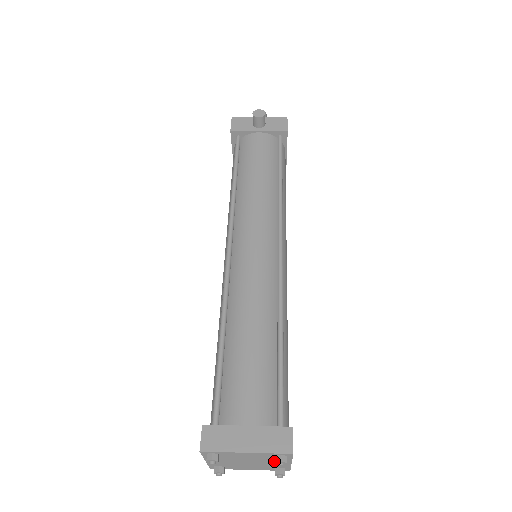
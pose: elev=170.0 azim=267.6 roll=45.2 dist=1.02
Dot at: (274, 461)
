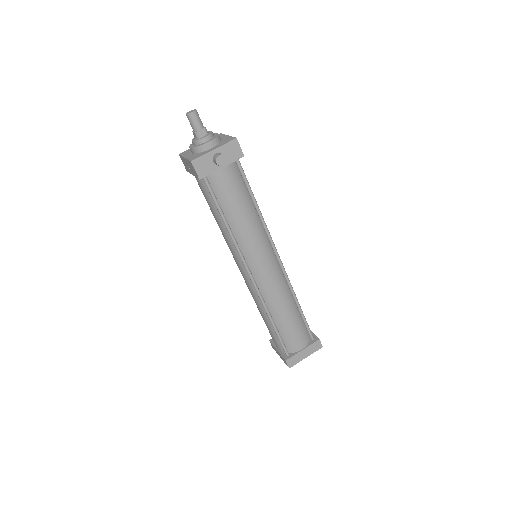
Dot at: occluded
